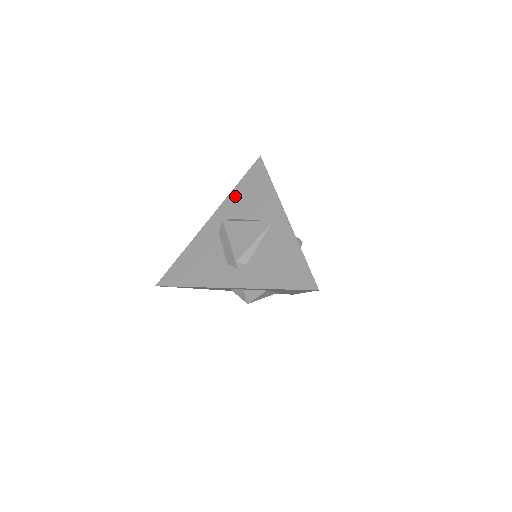
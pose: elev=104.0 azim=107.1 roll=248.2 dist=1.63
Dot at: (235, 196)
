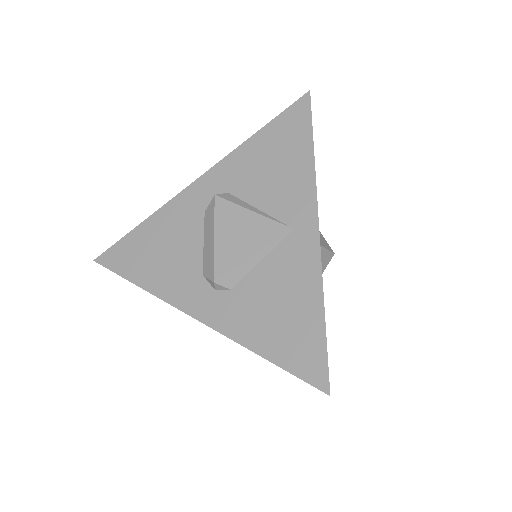
Dot at: (247, 153)
